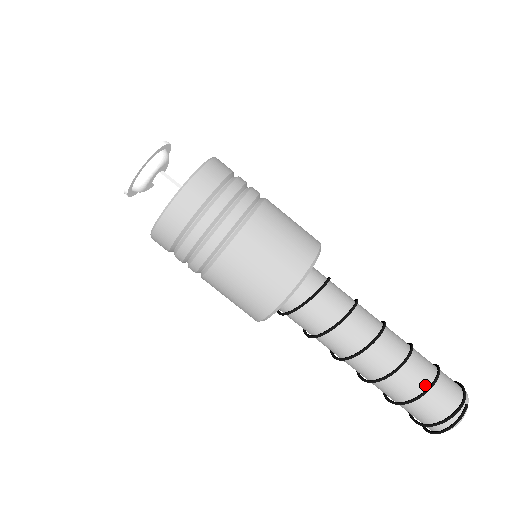
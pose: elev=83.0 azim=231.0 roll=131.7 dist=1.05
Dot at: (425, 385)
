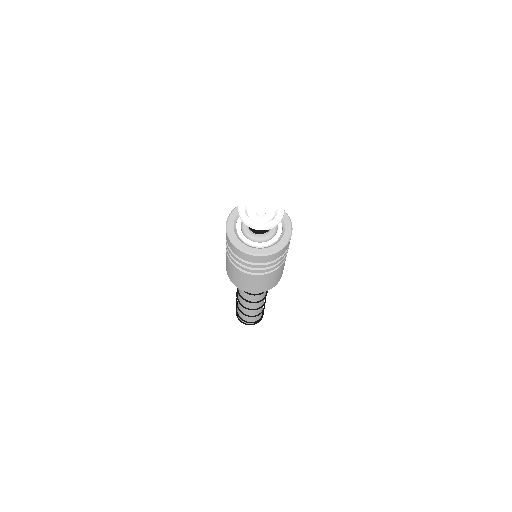
Dot at: occluded
